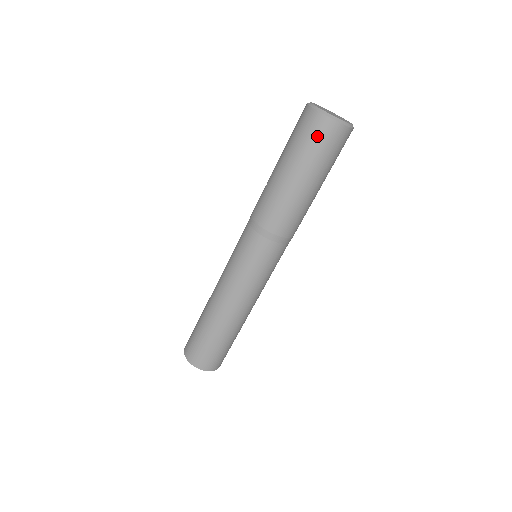
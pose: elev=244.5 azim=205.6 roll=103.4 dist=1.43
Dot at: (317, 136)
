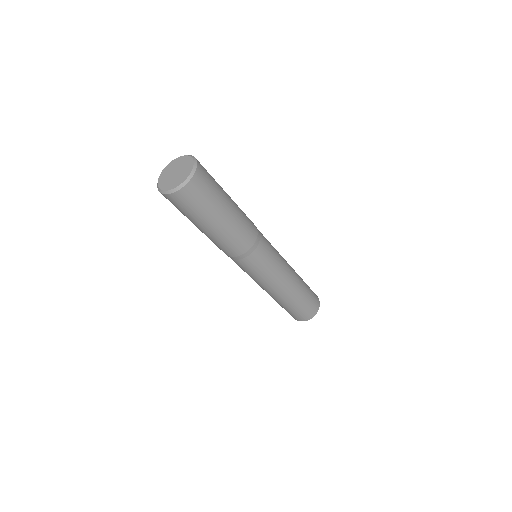
Dot at: (174, 205)
